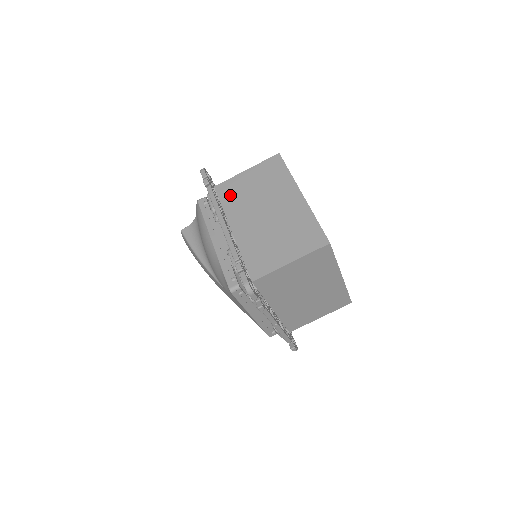
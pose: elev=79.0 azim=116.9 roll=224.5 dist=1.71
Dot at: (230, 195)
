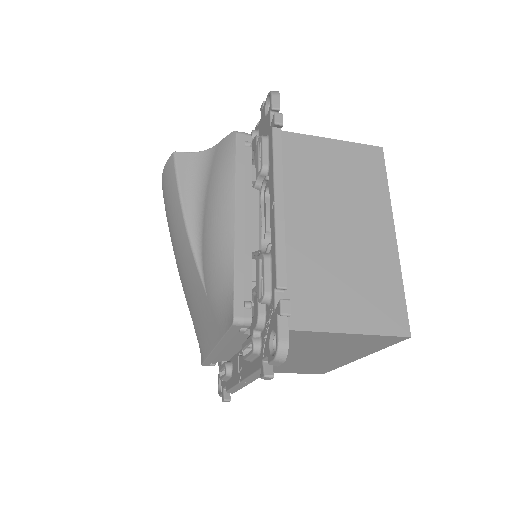
Dot at: (292, 160)
